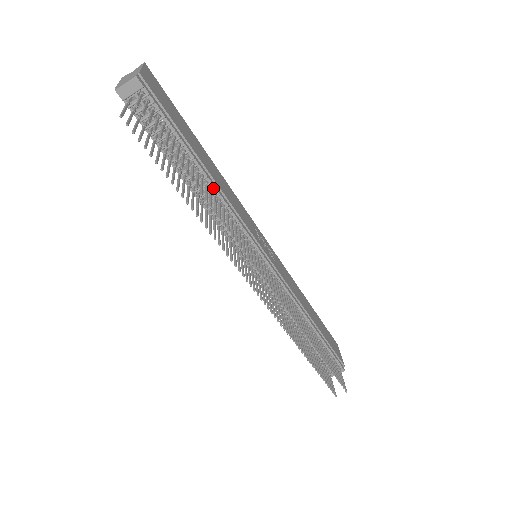
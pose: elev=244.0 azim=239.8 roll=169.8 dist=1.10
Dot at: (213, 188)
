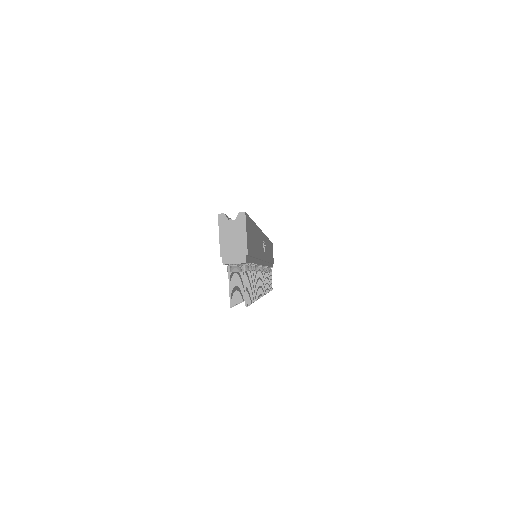
Dot at: occluded
